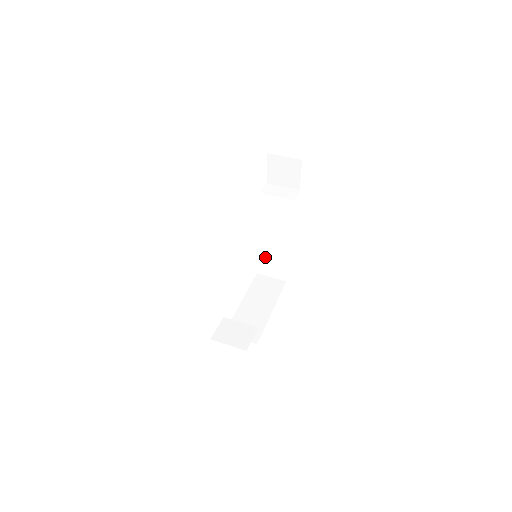
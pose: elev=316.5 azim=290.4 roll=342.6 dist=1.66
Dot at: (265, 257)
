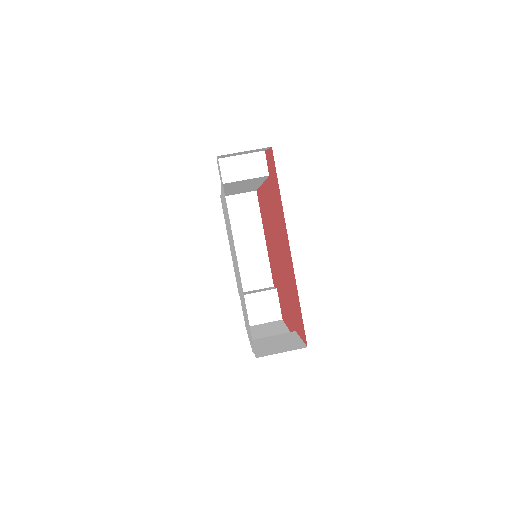
Dot at: occluded
